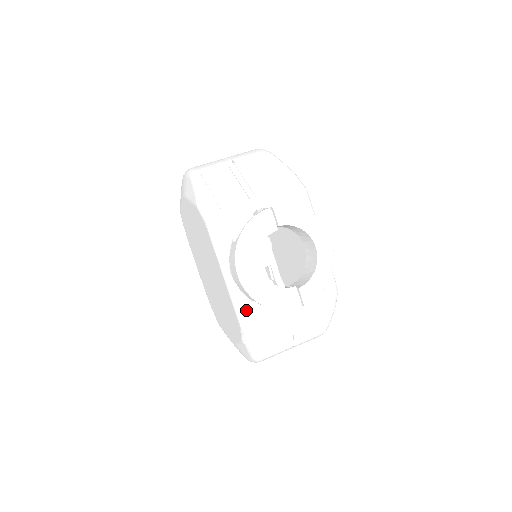
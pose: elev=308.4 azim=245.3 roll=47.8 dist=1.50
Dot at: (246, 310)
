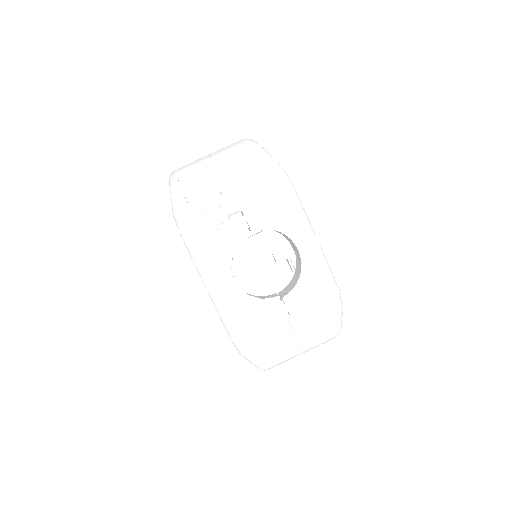
Dot at: (232, 323)
